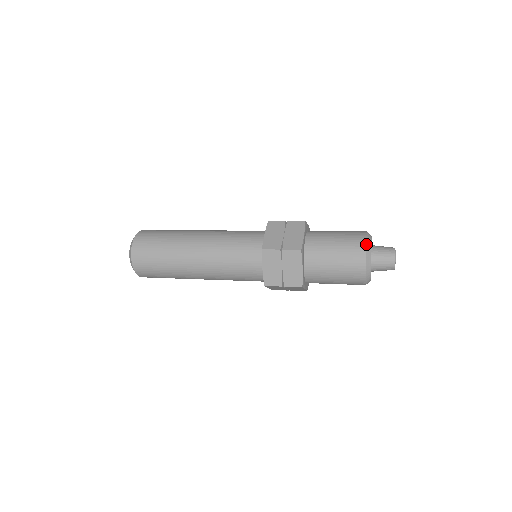
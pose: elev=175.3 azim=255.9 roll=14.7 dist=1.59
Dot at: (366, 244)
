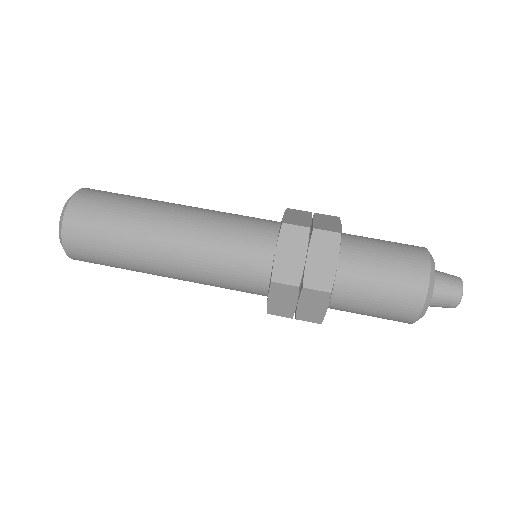
Dot at: occluded
